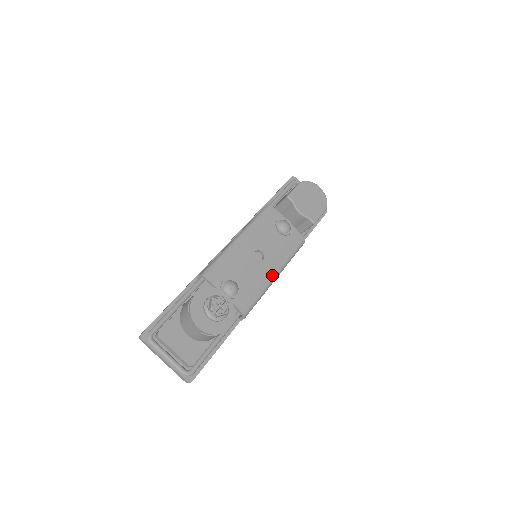
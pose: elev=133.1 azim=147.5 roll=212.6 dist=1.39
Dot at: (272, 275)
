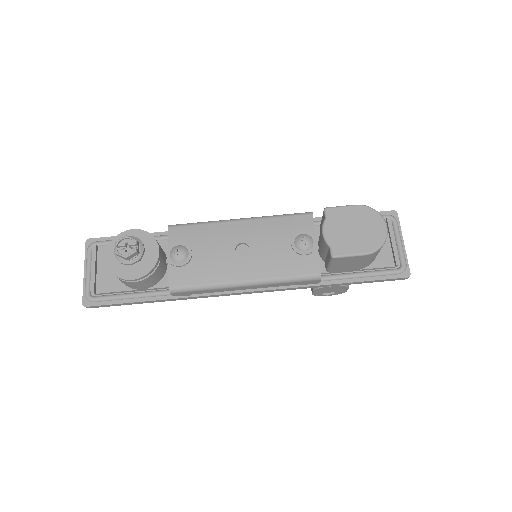
Dot at: (238, 278)
